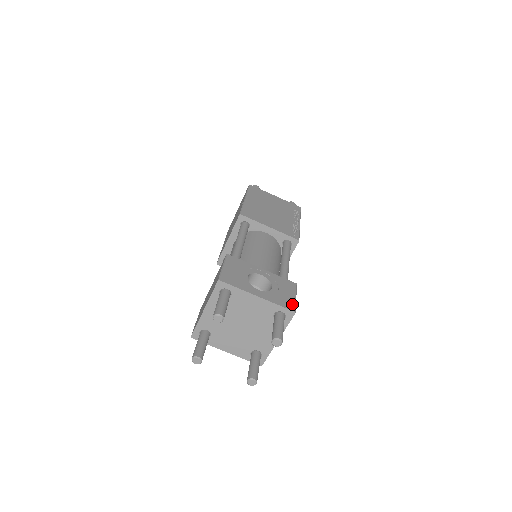
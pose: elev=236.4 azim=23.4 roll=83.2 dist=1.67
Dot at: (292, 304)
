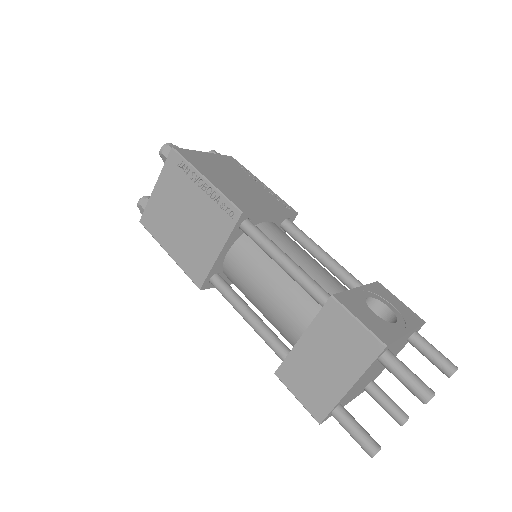
Dot at: (414, 314)
